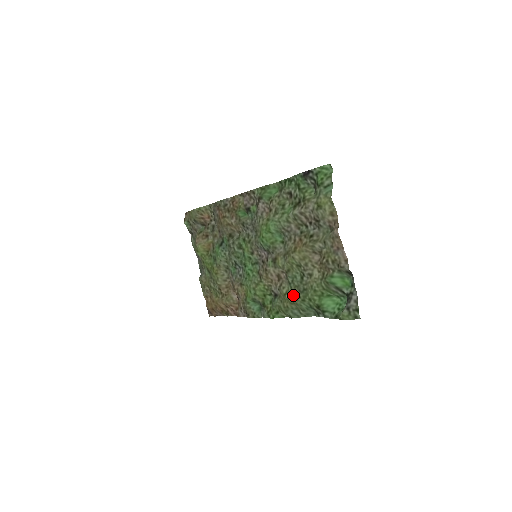
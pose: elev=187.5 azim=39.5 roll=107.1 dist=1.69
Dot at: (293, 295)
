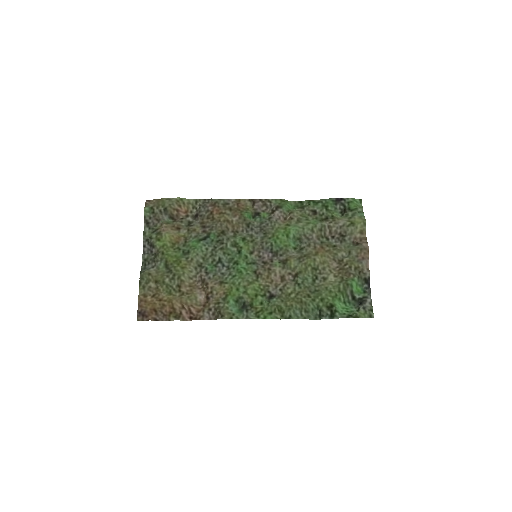
Dot at: (302, 294)
